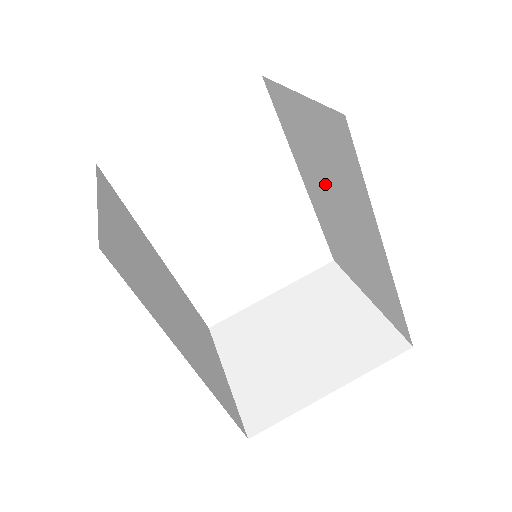
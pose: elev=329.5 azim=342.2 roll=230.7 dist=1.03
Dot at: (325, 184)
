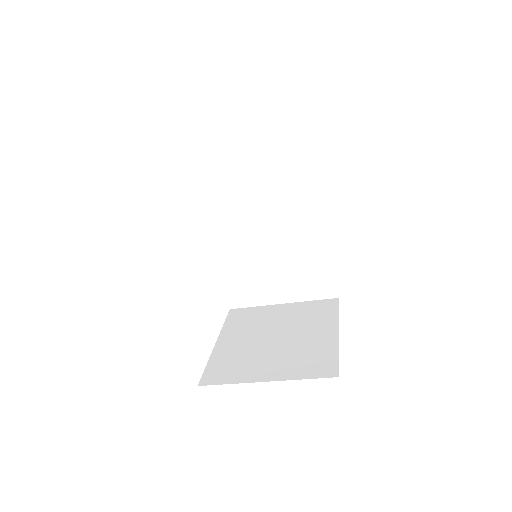
Dot at: (256, 212)
